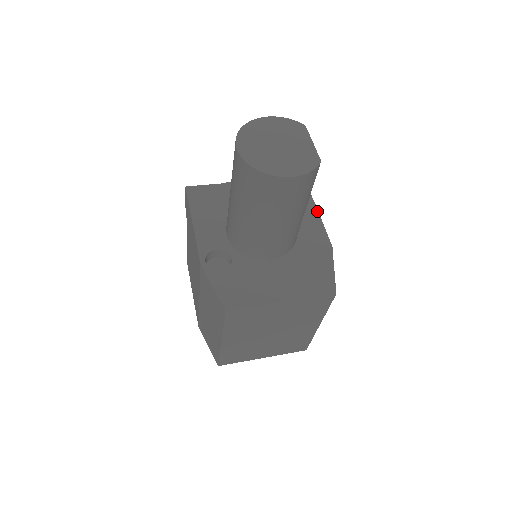
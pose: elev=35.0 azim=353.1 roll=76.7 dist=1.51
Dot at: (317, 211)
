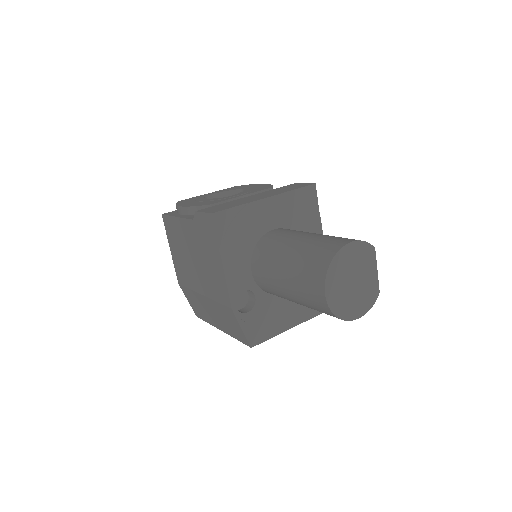
Dot at: occluded
